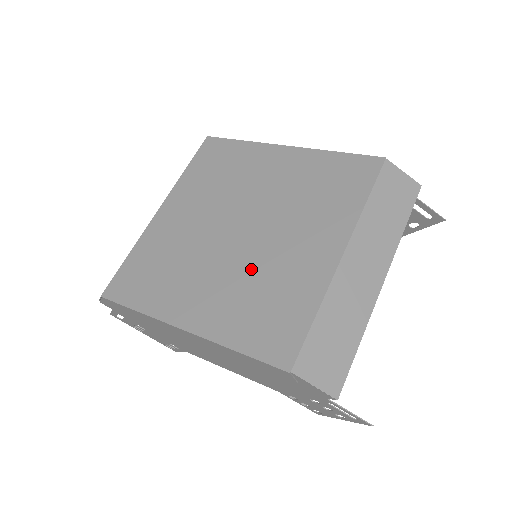
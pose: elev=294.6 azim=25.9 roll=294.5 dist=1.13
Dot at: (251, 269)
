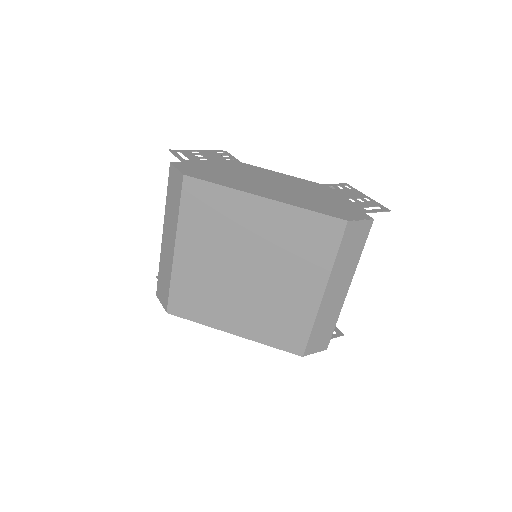
Dot at: (265, 302)
